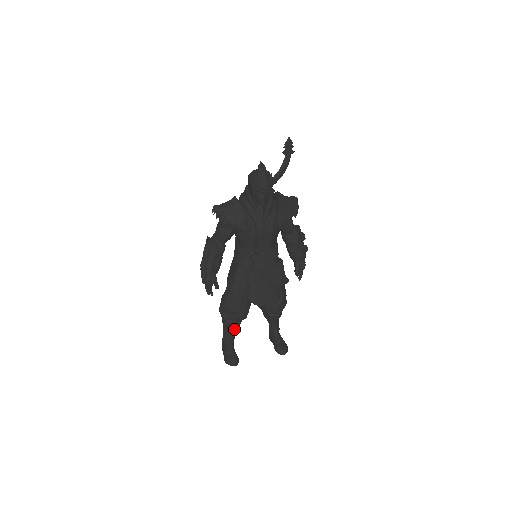
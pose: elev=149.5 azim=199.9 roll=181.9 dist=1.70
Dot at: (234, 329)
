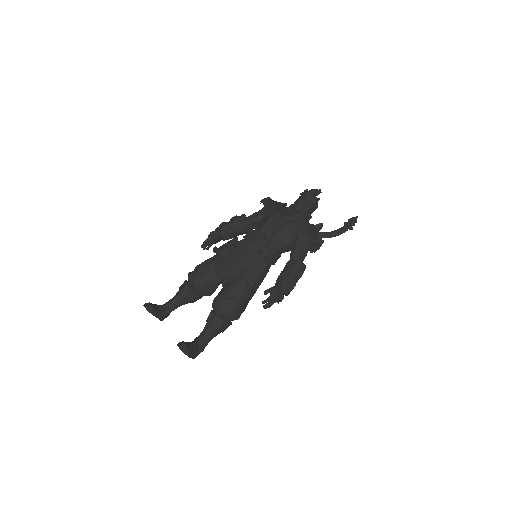
Dot at: (181, 296)
